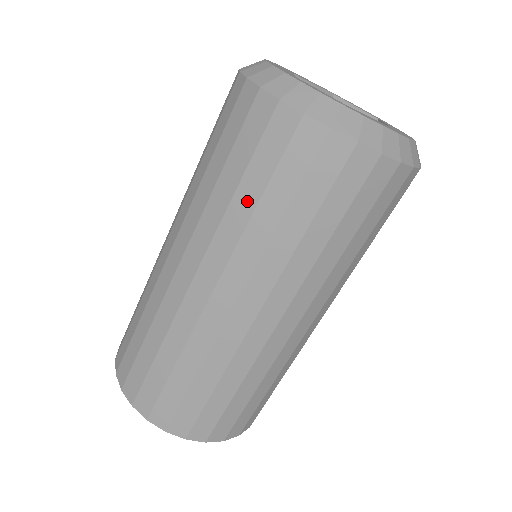
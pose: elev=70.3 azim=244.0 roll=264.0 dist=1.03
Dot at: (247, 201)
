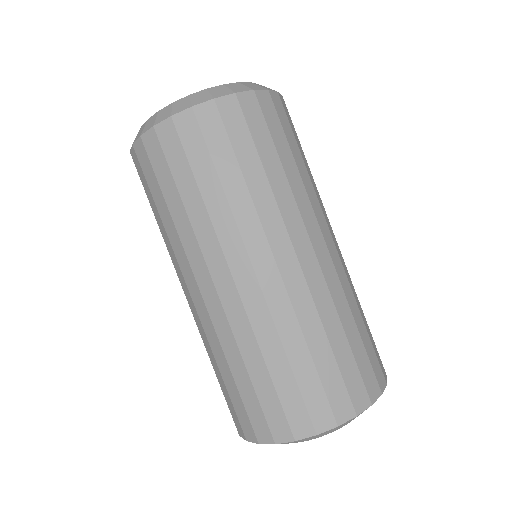
Dot at: (177, 206)
